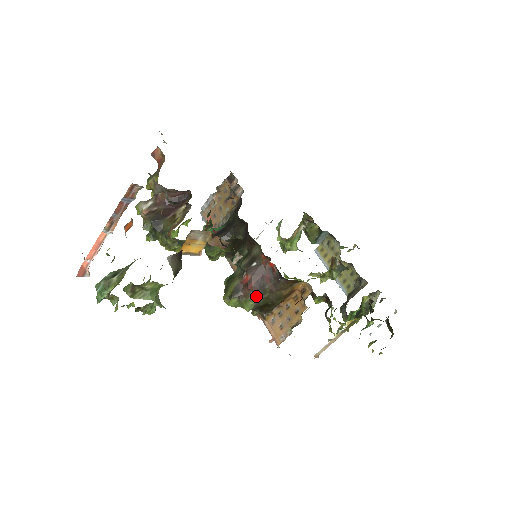
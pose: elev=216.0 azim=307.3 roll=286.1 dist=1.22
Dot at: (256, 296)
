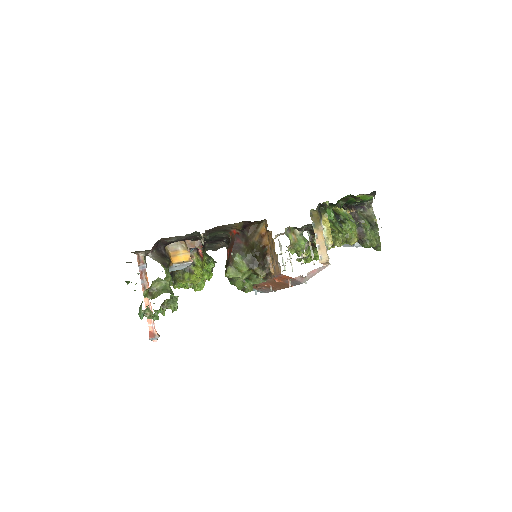
Dot at: (237, 254)
